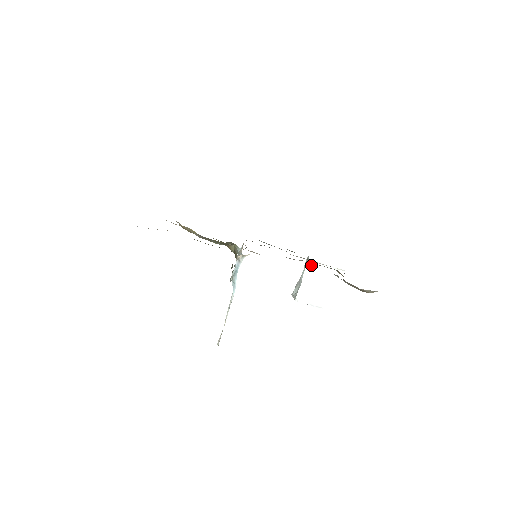
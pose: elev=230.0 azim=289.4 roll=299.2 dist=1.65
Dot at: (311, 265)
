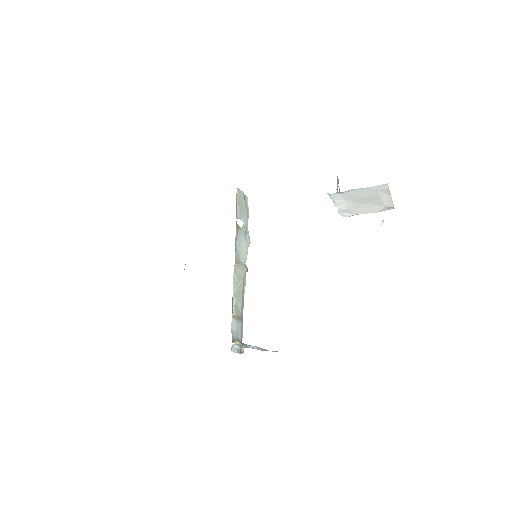
Dot at: (335, 194)
